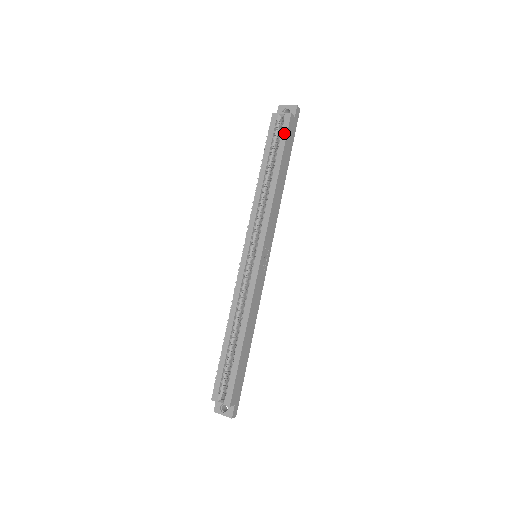
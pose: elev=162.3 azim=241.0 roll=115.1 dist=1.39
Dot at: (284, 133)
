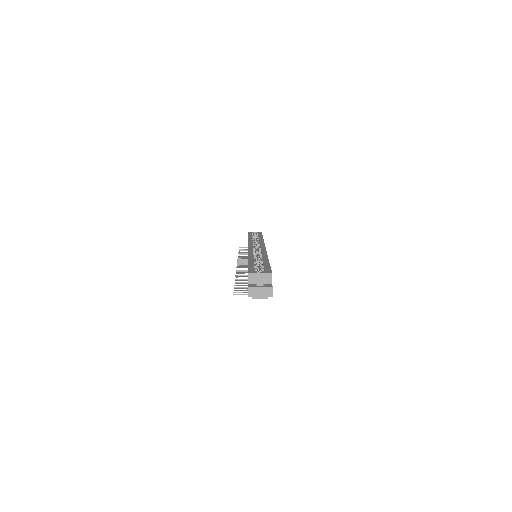
Dot at: (260, 234)
